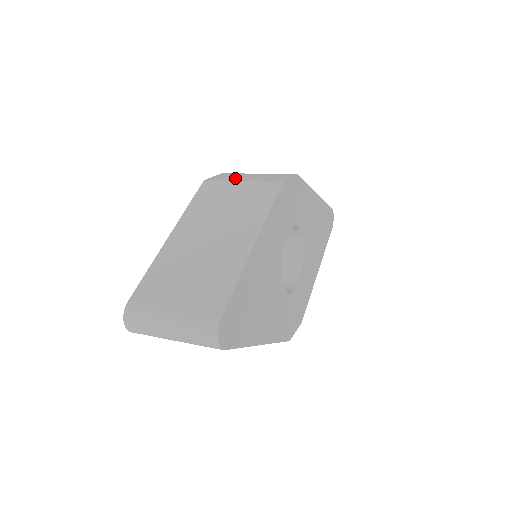
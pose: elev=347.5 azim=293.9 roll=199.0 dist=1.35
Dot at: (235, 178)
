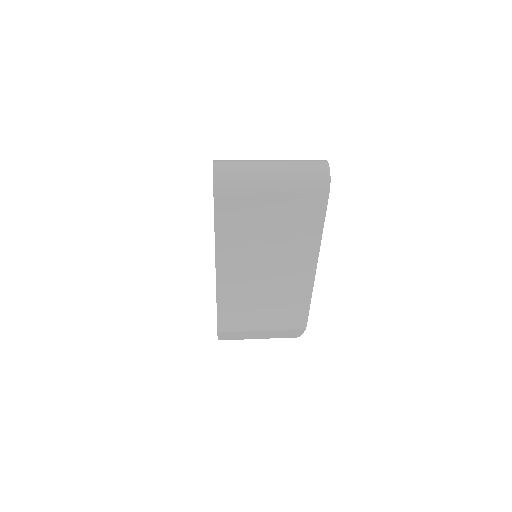
Dot at: occluded
